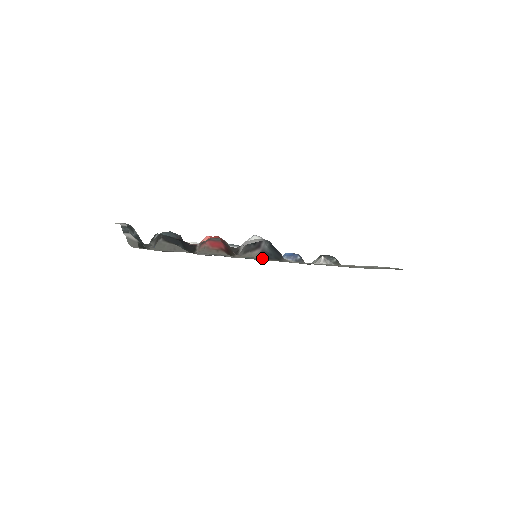
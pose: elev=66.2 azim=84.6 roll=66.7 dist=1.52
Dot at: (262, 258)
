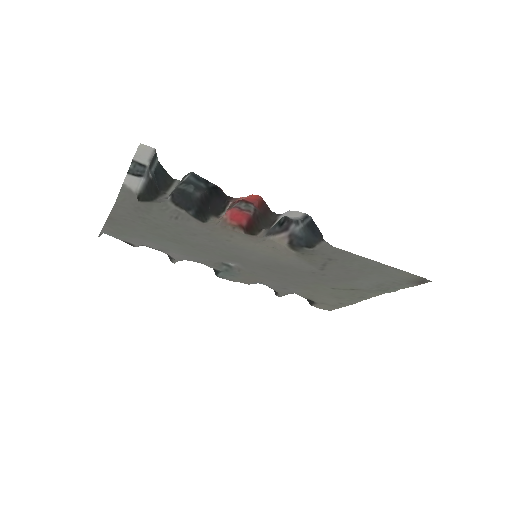
Dot at: (288, 243)
